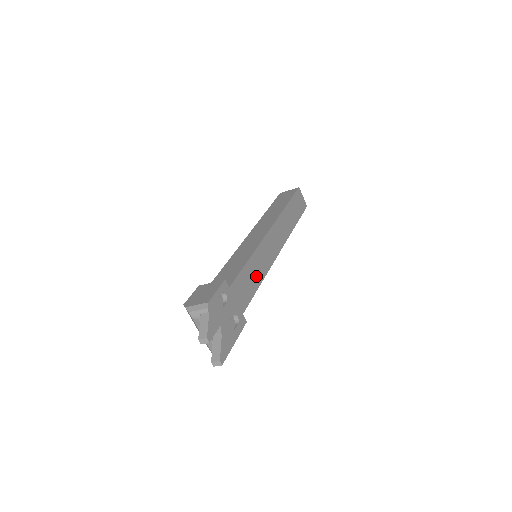
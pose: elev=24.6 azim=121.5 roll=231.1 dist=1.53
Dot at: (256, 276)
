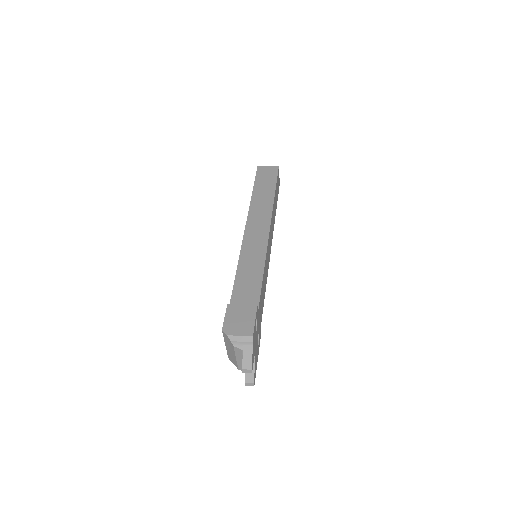
Dot at: (265, 285)
